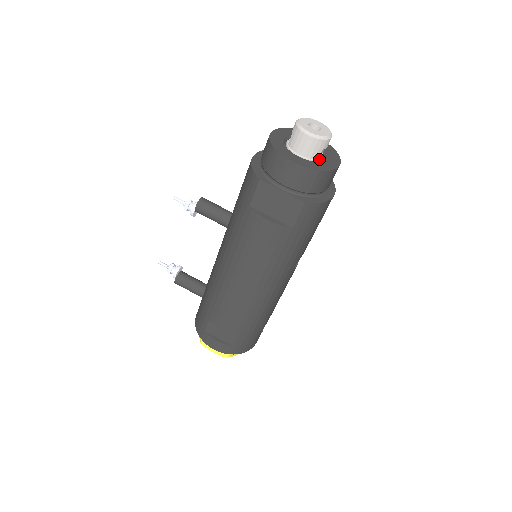
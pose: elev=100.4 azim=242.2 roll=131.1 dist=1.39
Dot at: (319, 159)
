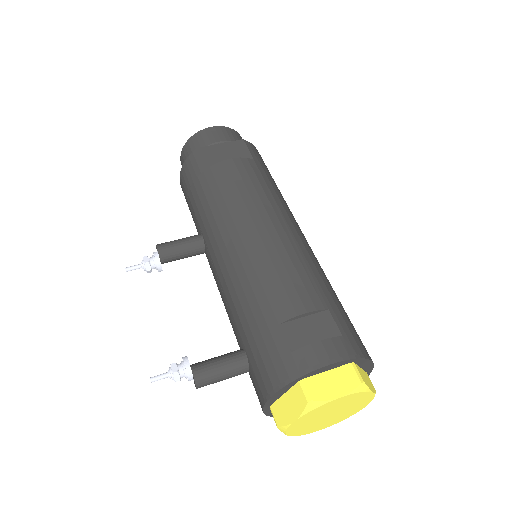
Dot at: occluded
